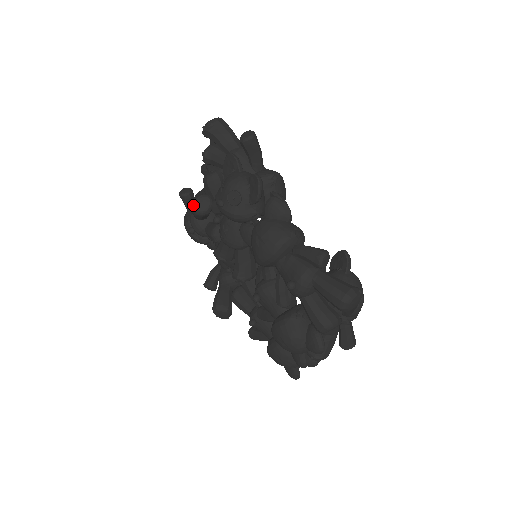
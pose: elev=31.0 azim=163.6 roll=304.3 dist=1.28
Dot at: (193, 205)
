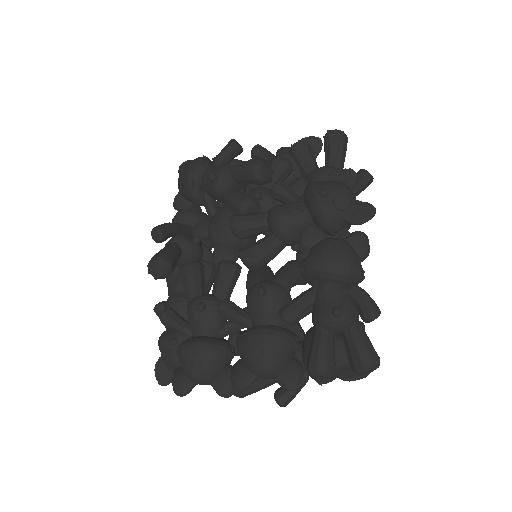
Dot at: (259, 164)
